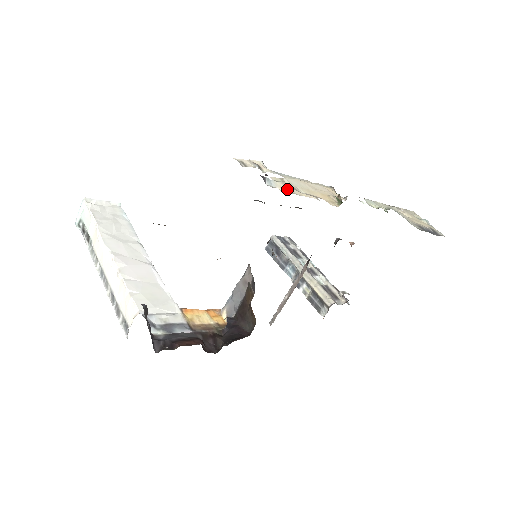
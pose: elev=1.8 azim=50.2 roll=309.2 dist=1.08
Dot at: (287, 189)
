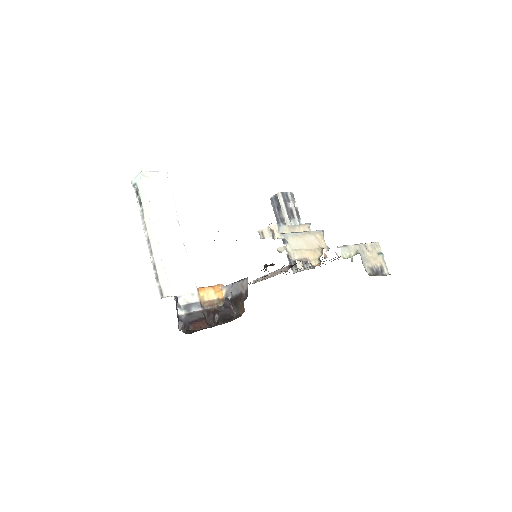
Dot at: (290, 231)
